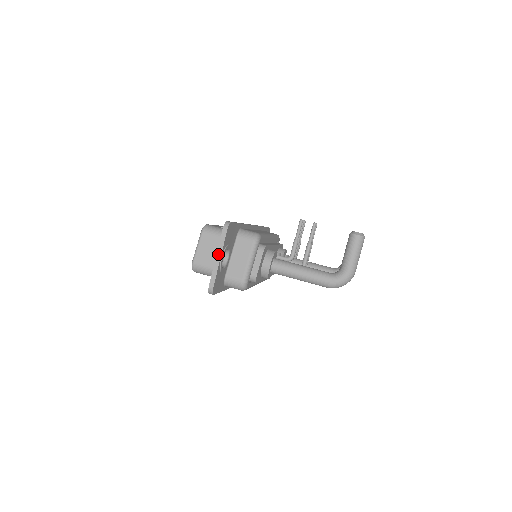
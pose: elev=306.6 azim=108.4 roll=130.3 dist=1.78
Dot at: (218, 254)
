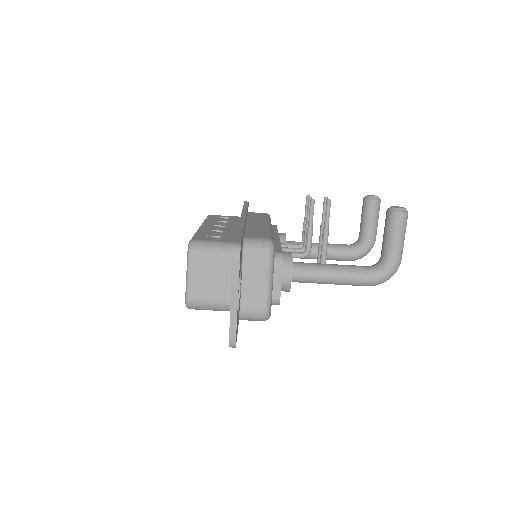
Dot at: (233, 294)
